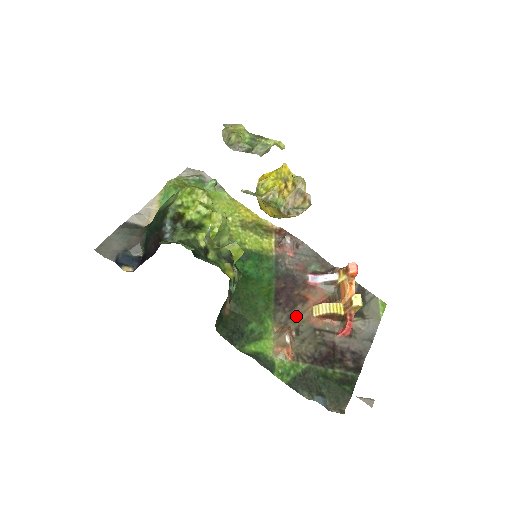
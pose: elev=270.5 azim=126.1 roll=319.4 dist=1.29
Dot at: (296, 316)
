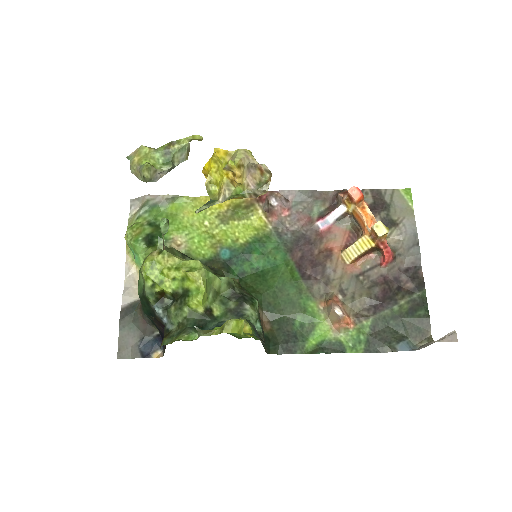
Dot at: (331, 277)
